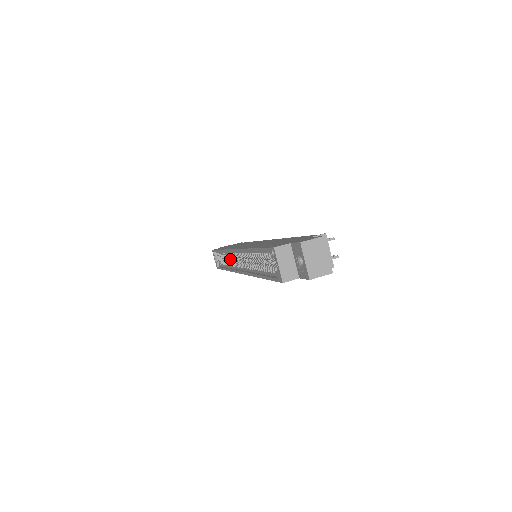
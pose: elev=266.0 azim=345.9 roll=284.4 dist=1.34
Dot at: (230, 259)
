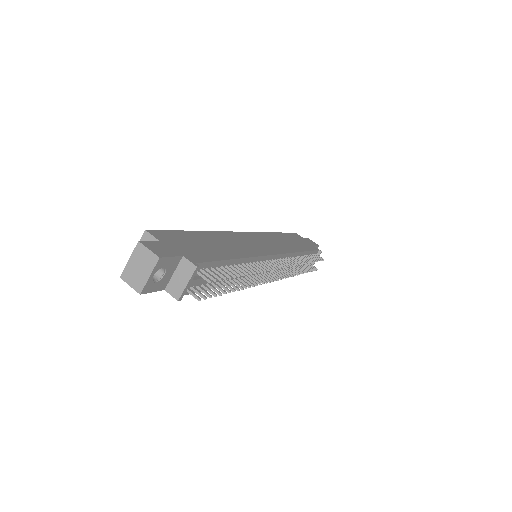
Dot at: occluded
